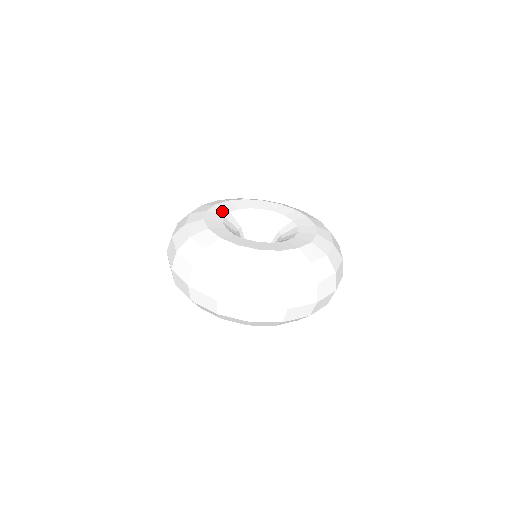
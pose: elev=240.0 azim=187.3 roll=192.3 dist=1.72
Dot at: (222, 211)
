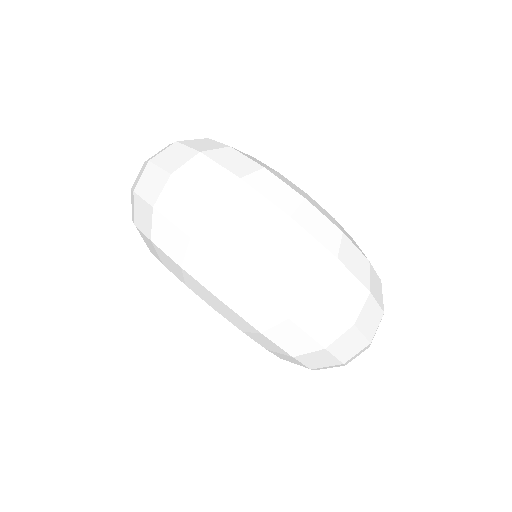
Dot at: occluded
